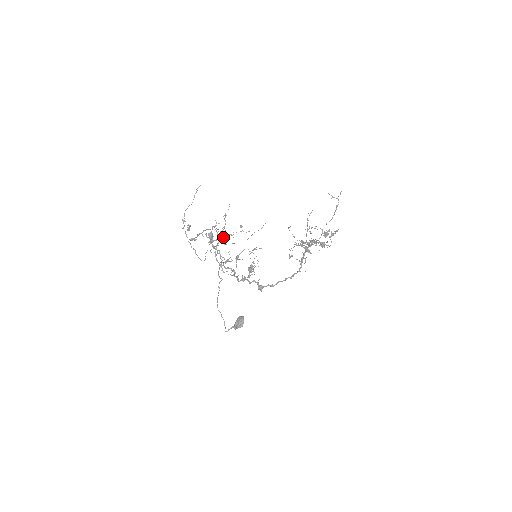
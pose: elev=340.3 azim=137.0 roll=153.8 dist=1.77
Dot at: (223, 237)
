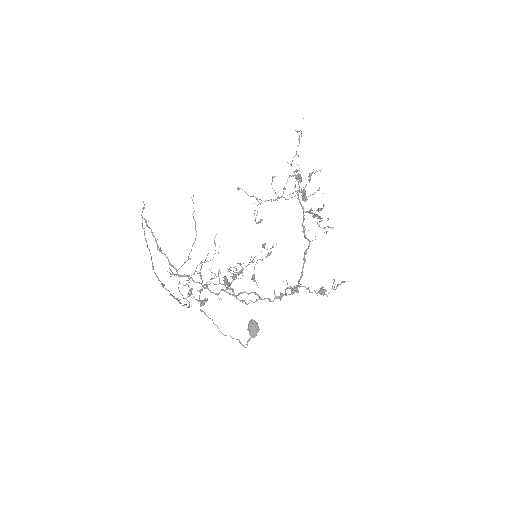
Dot at: (242, 272)
